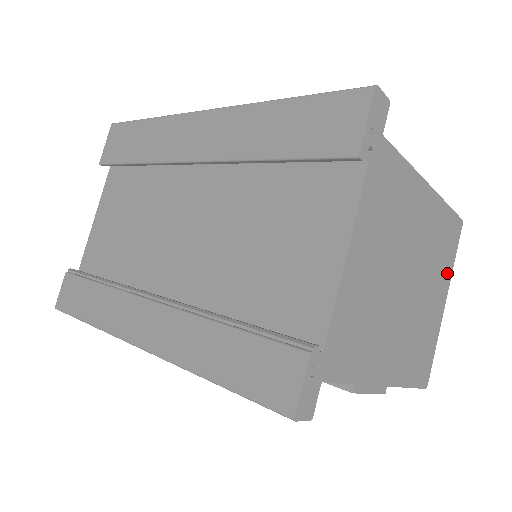
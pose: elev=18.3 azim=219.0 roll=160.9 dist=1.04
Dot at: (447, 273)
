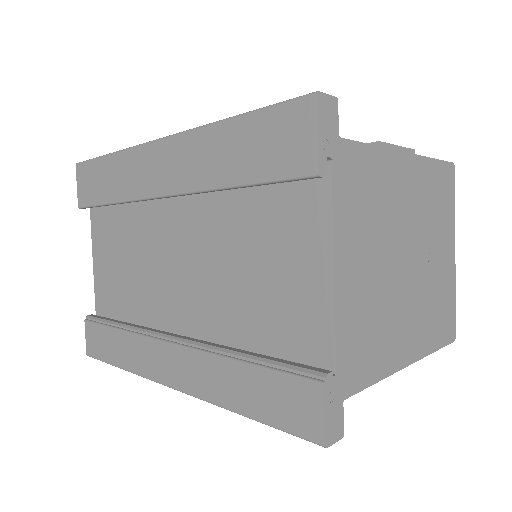
Dot at: (449, 224)
